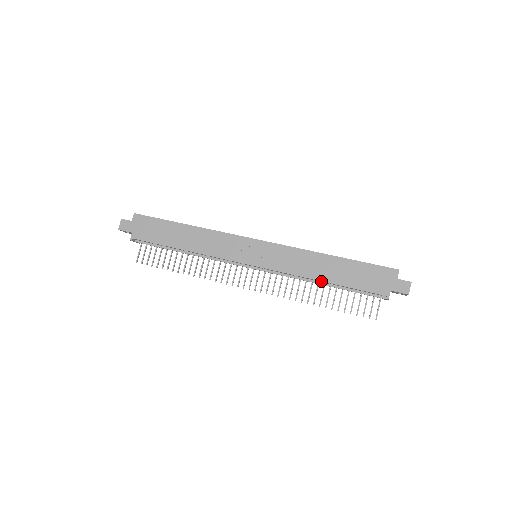
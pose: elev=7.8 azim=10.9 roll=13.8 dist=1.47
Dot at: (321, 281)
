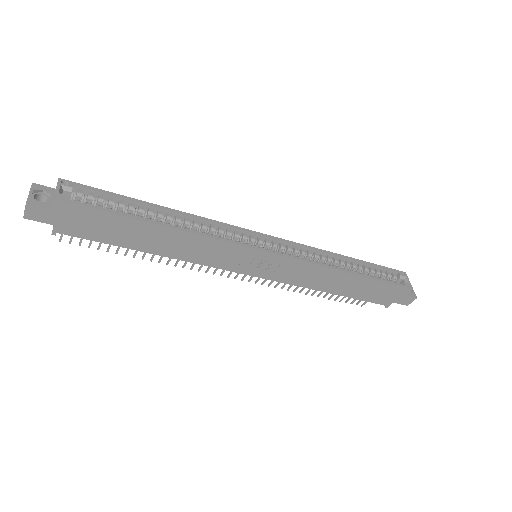
Dot at: (328, 292)
